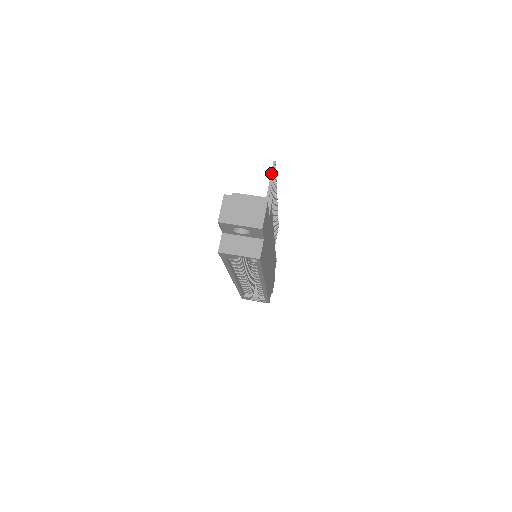
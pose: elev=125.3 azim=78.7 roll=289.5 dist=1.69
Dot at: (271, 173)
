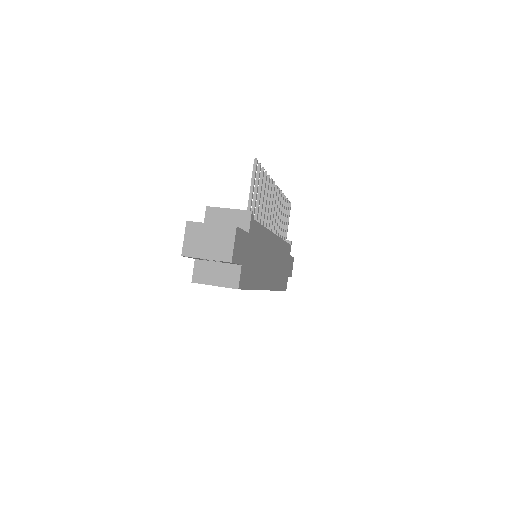
Dot at: (252, 175)
